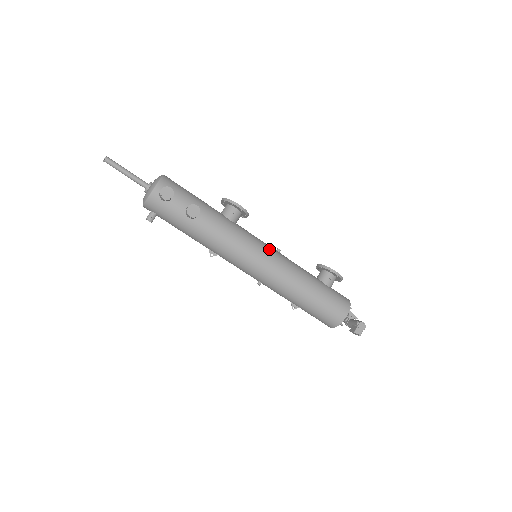
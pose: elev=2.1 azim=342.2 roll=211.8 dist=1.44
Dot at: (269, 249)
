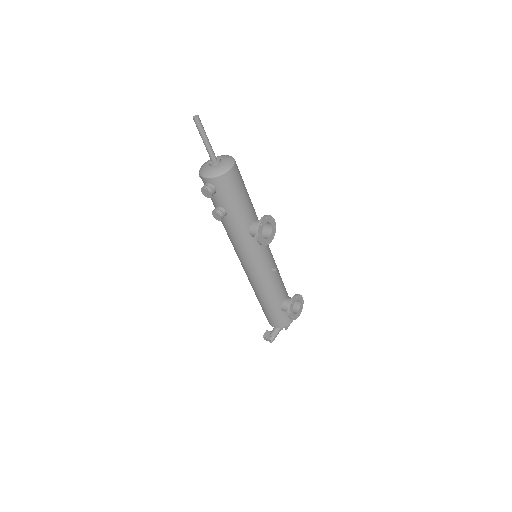
Dot at: (259, 269)
